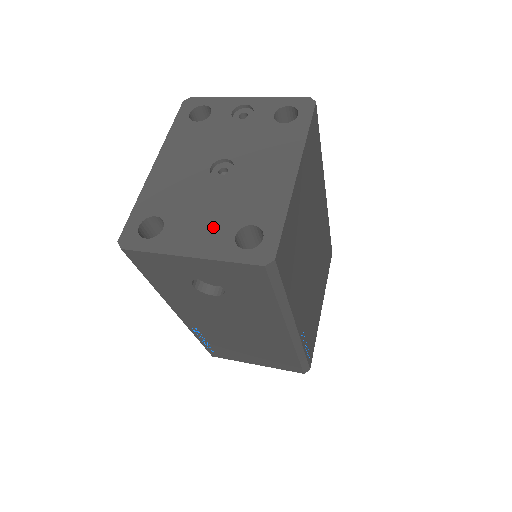
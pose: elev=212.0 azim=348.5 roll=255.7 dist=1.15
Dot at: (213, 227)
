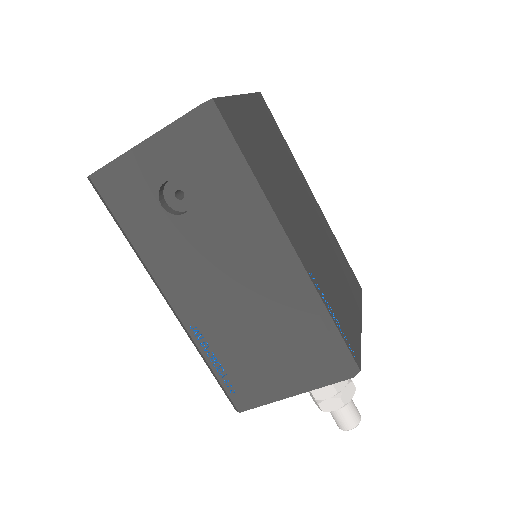
Dot at: occluded
